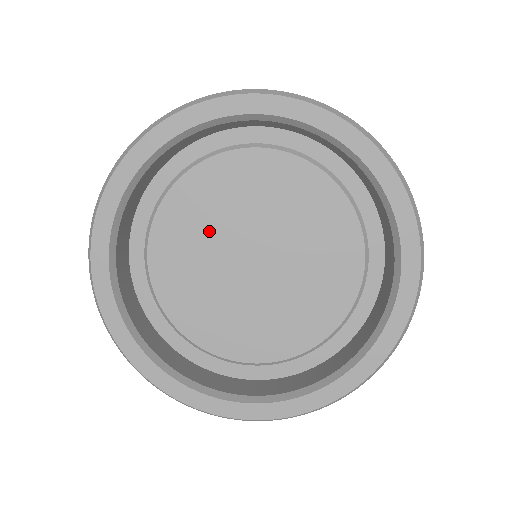
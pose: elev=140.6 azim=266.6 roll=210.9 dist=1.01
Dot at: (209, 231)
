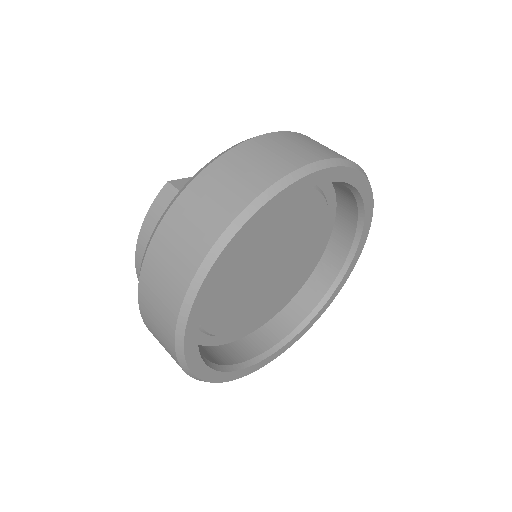
Dot at: (245, 259)
